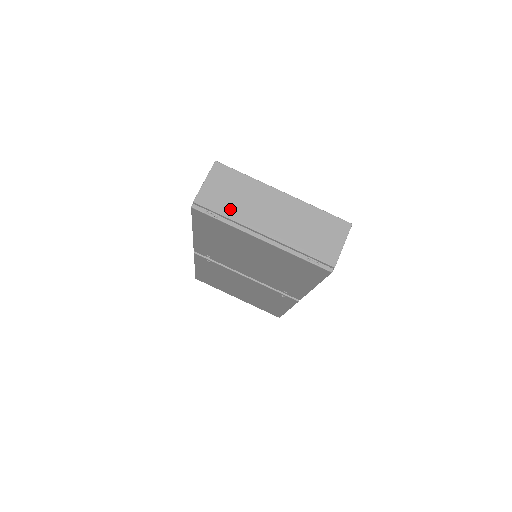
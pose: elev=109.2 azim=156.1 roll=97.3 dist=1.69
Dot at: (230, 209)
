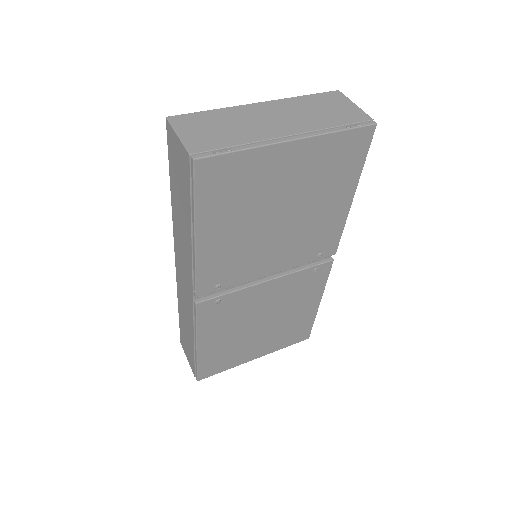
Dot at: (233, 138)
